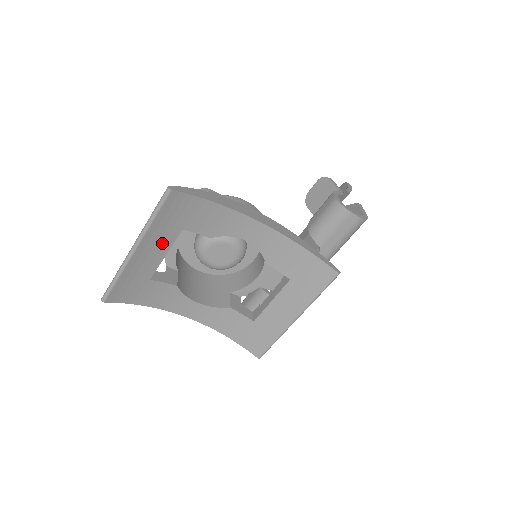
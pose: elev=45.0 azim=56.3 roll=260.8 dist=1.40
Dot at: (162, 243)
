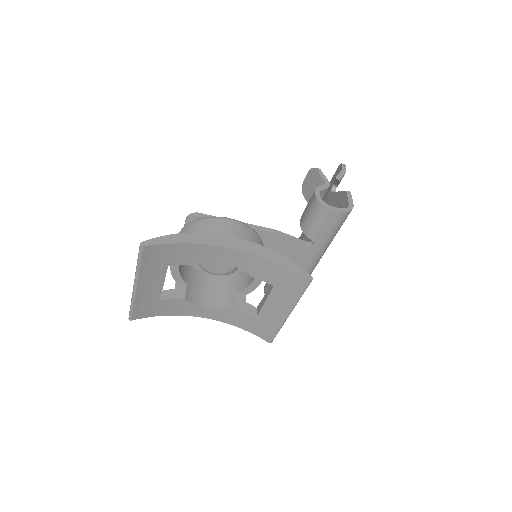
Dot at: (156, 277)
